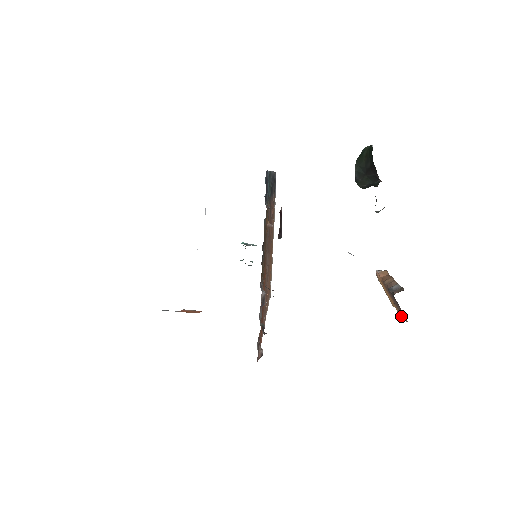
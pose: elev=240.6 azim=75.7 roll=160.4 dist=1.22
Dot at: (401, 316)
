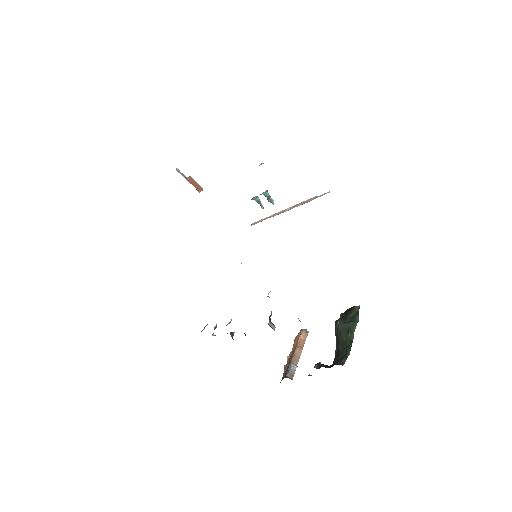
Dot at: (284, 369)
